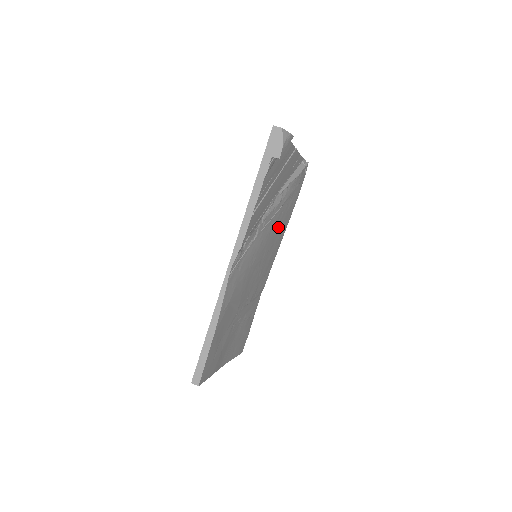
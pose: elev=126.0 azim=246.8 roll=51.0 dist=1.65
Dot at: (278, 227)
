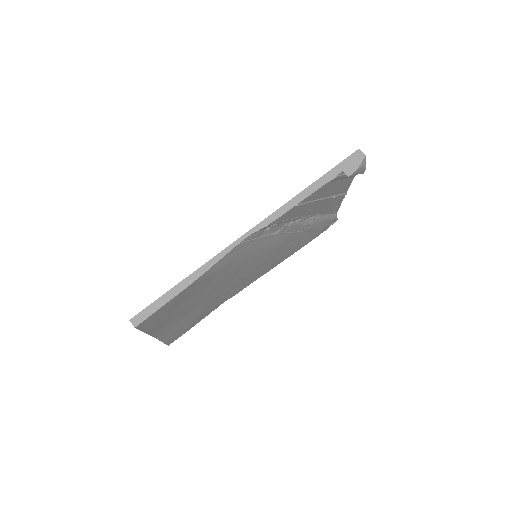
Dot at: (286, 249)
